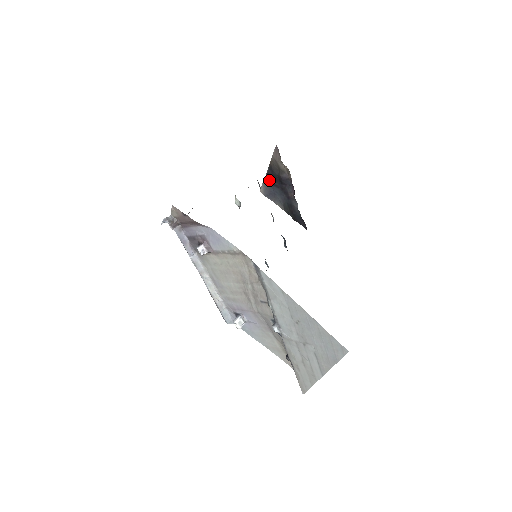
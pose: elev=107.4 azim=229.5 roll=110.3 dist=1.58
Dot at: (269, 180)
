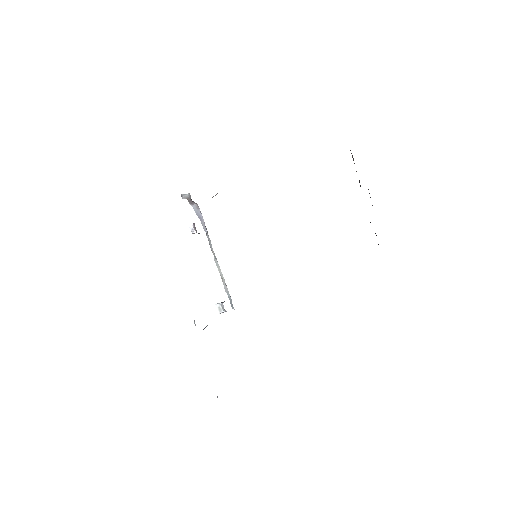
Dot at: occluded
